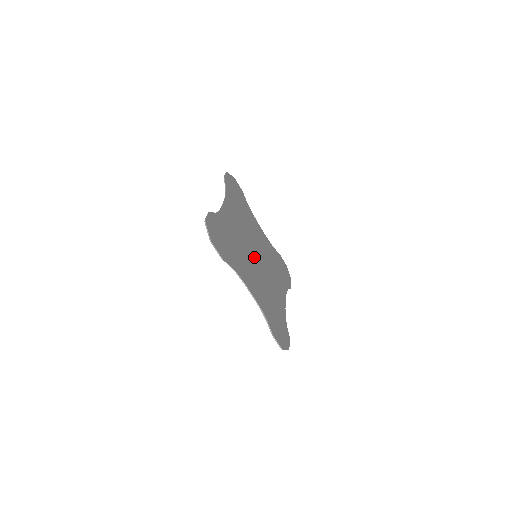
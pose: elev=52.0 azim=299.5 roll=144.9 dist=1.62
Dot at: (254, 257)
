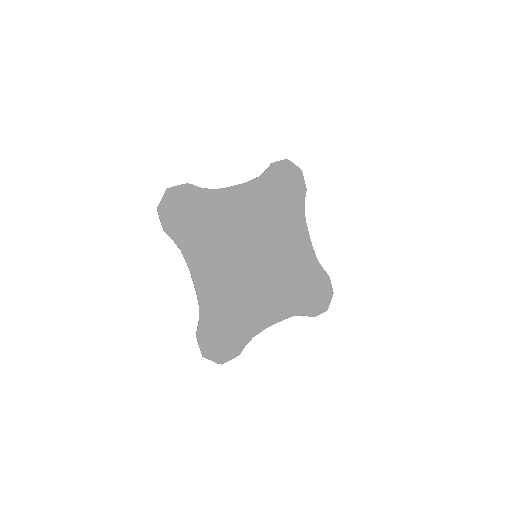
Dot at: (255, 265)
